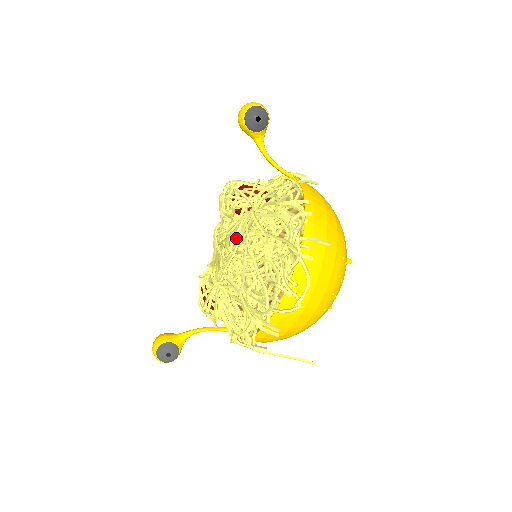
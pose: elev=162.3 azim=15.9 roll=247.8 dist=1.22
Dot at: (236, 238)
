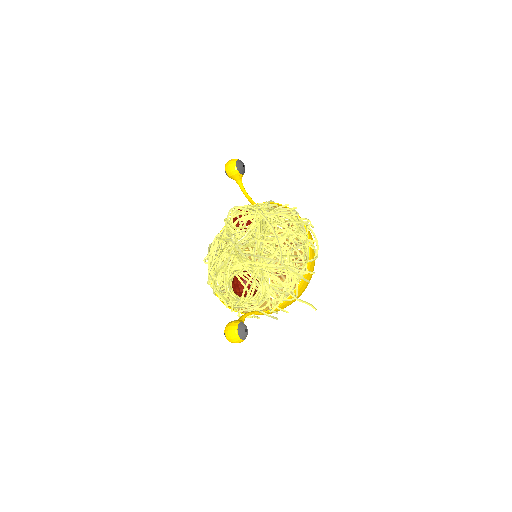
Dot at: (262, 233)
